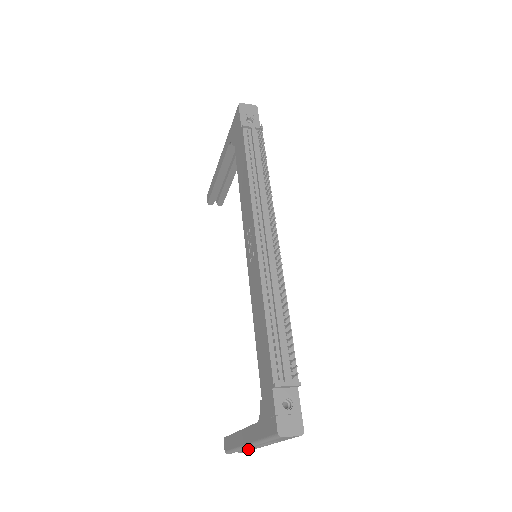
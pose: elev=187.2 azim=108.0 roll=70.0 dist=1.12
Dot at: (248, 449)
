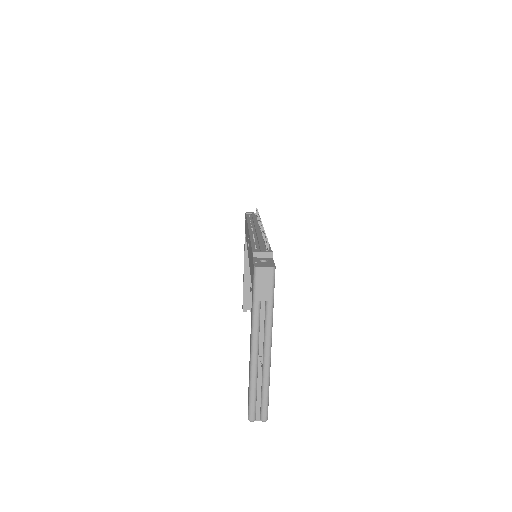
Dot at: (263, 385)
